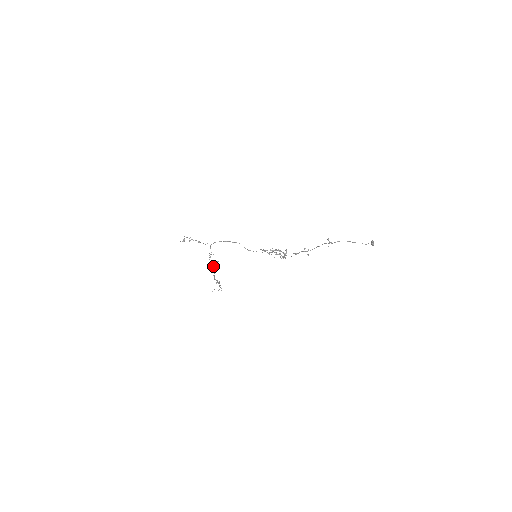
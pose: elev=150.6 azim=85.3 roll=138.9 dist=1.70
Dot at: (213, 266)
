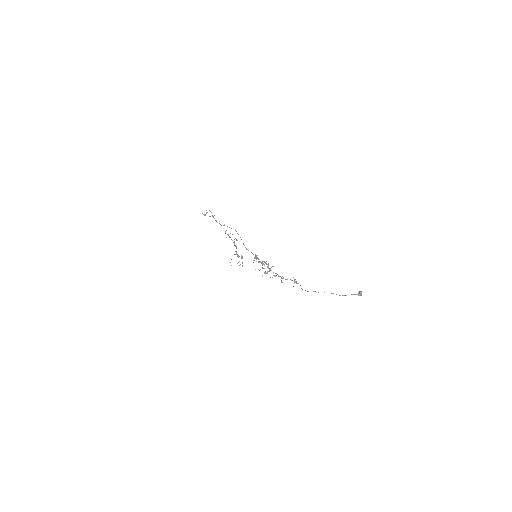
Dot at: (234, 243)
